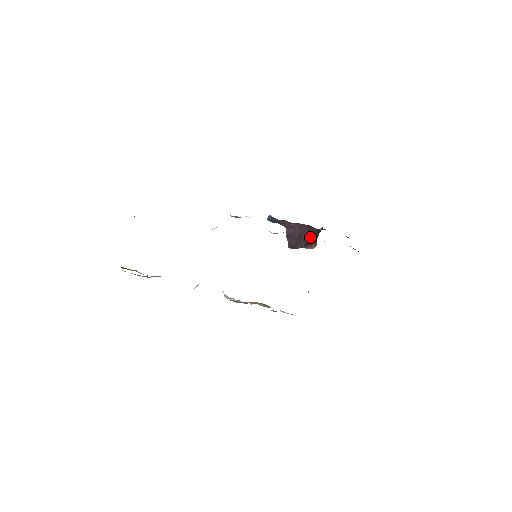
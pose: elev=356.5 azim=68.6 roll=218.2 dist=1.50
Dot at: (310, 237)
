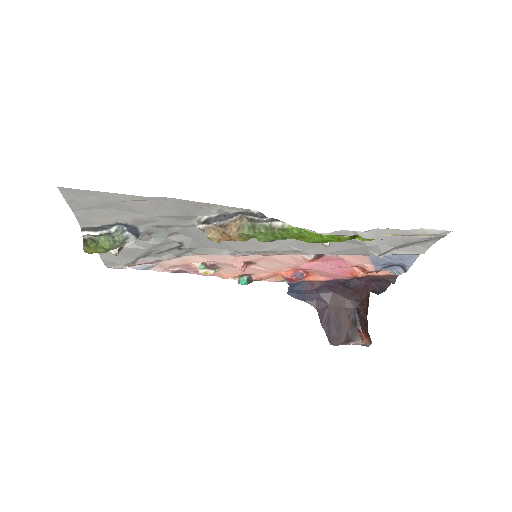
Dot at: (352, 317)
